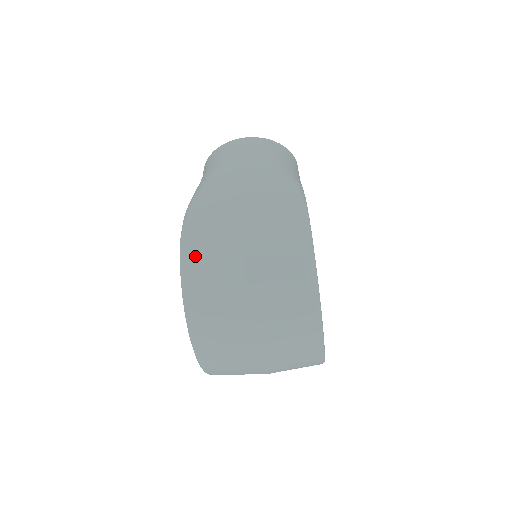
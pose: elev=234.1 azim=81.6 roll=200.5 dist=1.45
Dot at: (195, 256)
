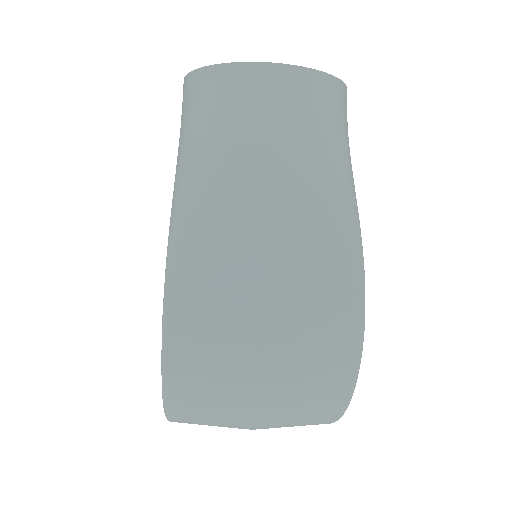
Dot at: (187, 361)
